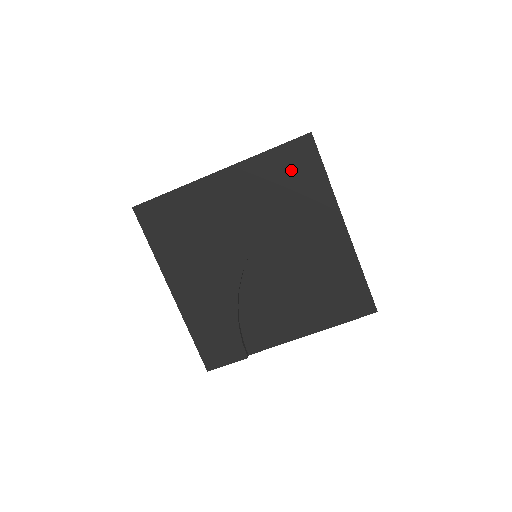
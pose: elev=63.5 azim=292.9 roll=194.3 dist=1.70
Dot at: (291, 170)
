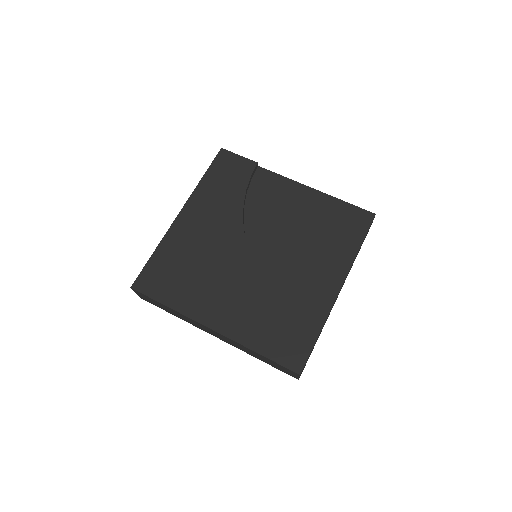
Dot at: (228, 176)
